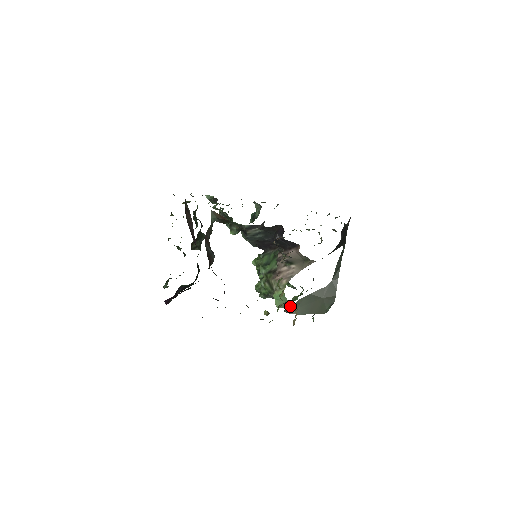
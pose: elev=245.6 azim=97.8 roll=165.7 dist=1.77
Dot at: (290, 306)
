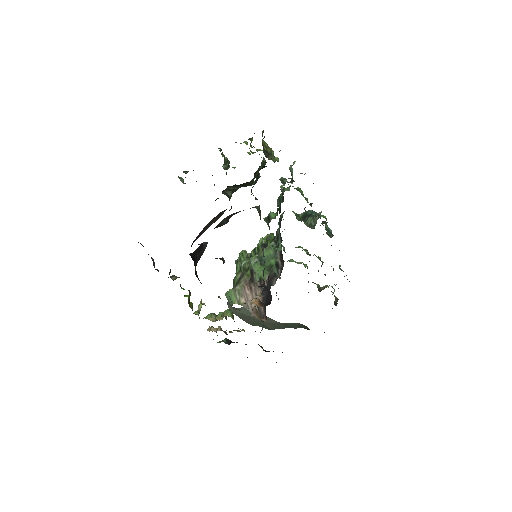
Dot at: occluded
